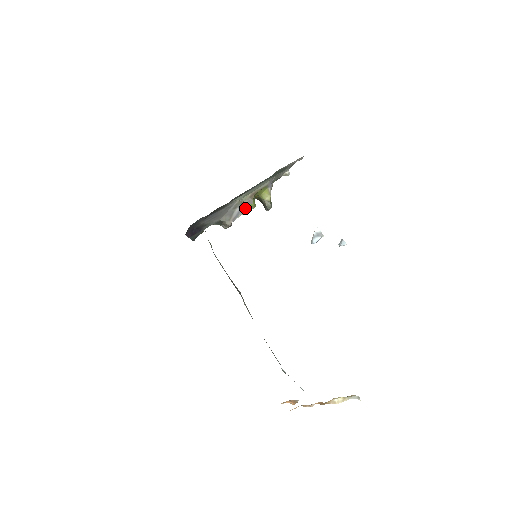
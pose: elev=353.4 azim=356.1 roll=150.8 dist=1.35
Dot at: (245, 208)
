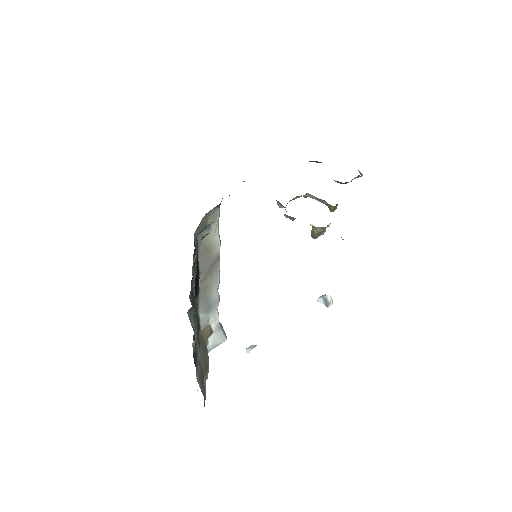
Dot at: (325, 202)
